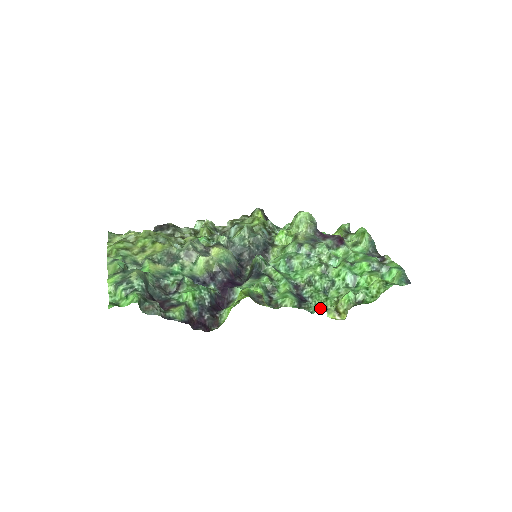
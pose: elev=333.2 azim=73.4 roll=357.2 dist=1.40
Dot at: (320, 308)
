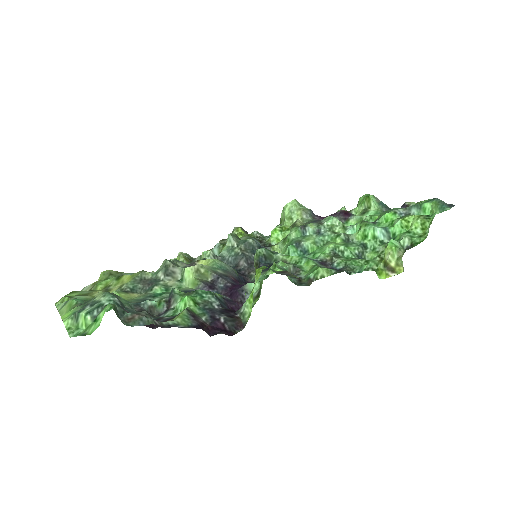
Dot at: occluded
